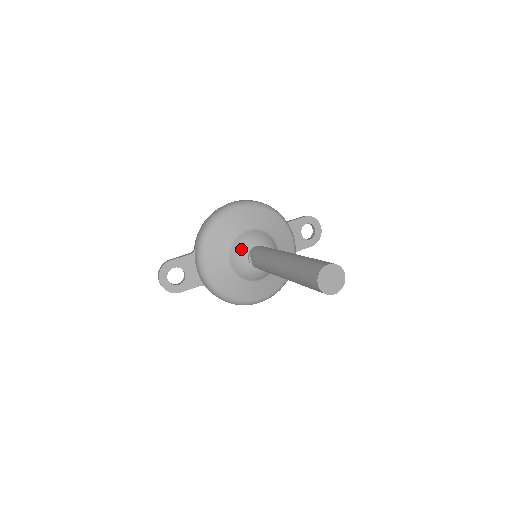
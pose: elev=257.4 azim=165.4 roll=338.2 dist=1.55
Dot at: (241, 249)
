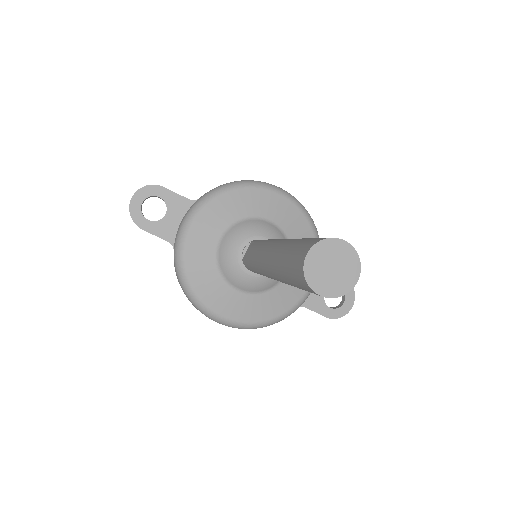
Dot at: (246, 231)
